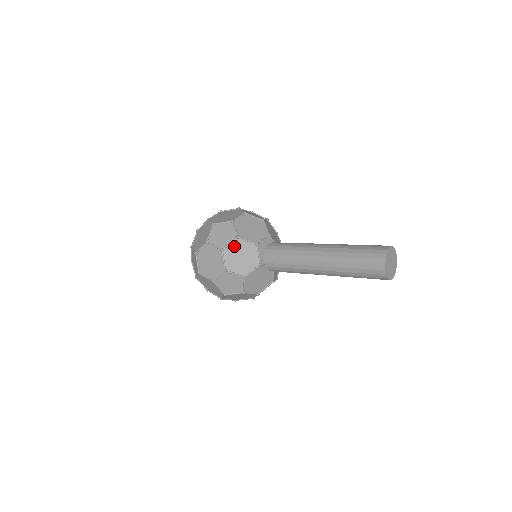
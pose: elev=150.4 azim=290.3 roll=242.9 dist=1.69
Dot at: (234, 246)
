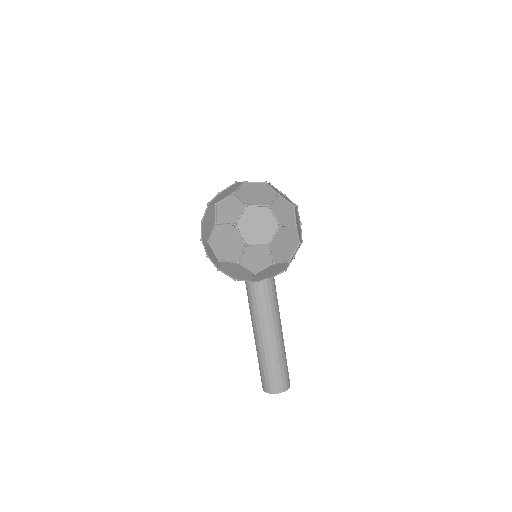
Dot at: occluded
